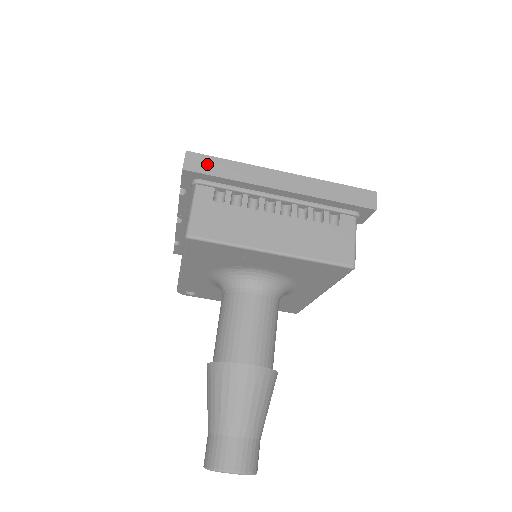
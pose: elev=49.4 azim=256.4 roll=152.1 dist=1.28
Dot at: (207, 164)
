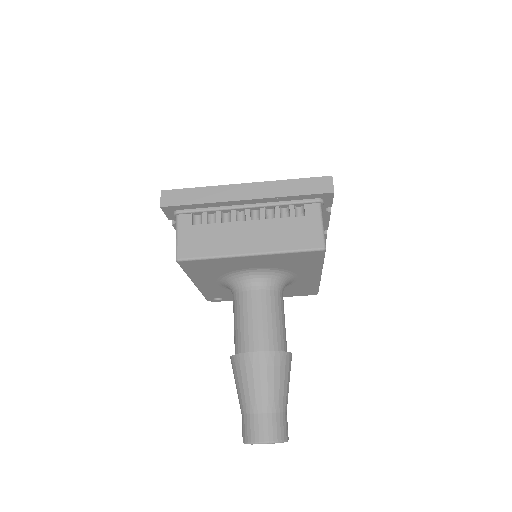
Dot at: (179, 197)
